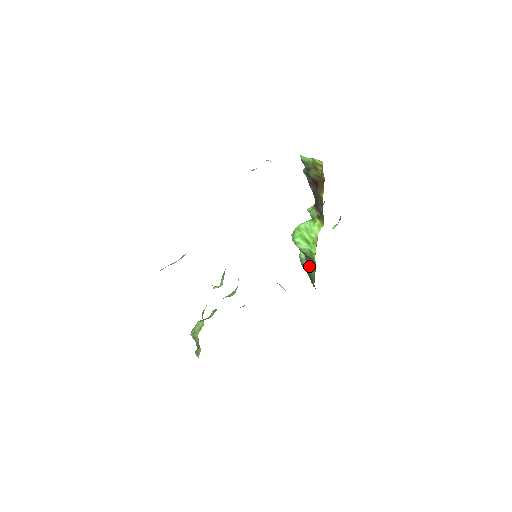
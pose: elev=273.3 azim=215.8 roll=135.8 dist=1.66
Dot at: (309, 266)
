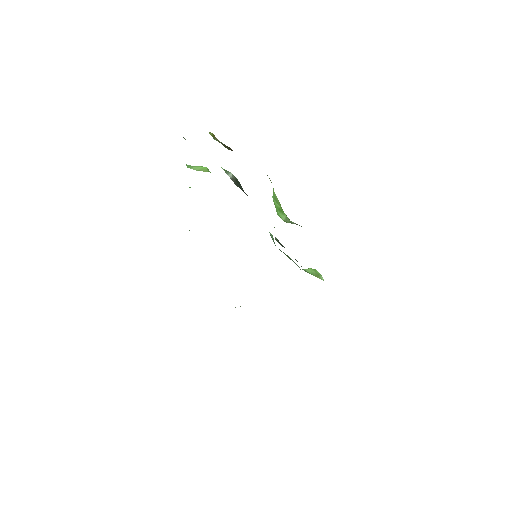
Dot at: occluded
